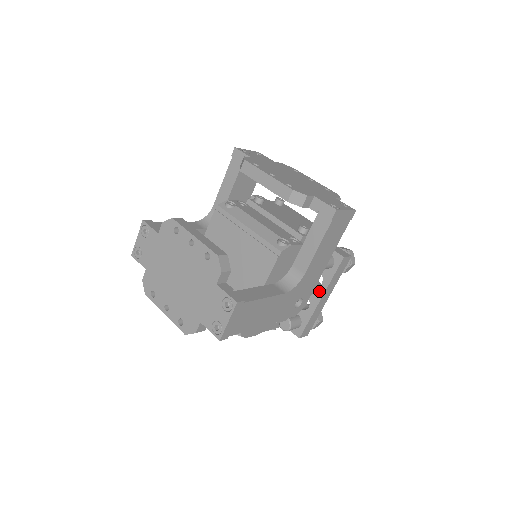
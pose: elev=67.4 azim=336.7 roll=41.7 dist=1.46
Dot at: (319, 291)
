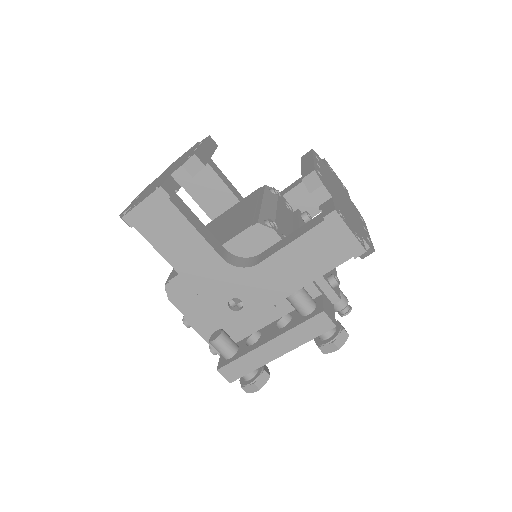
Dot at: (274, 333)
